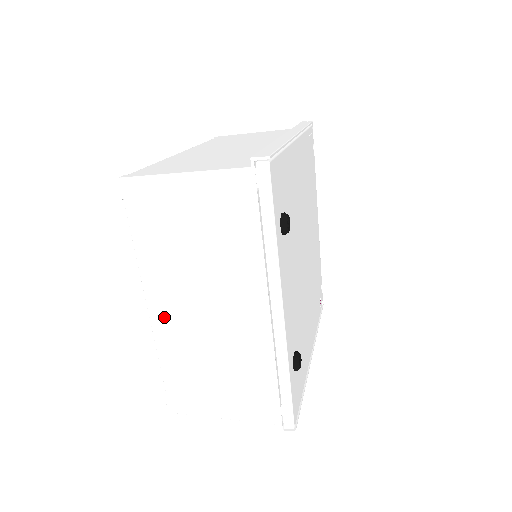
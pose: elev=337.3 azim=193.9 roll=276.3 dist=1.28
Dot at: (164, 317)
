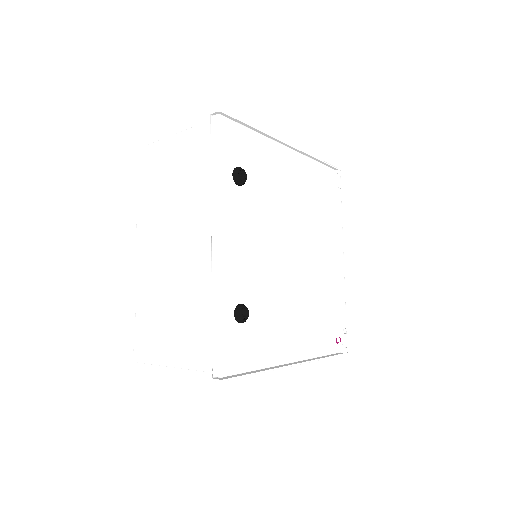
Dot at: (144, 259)
